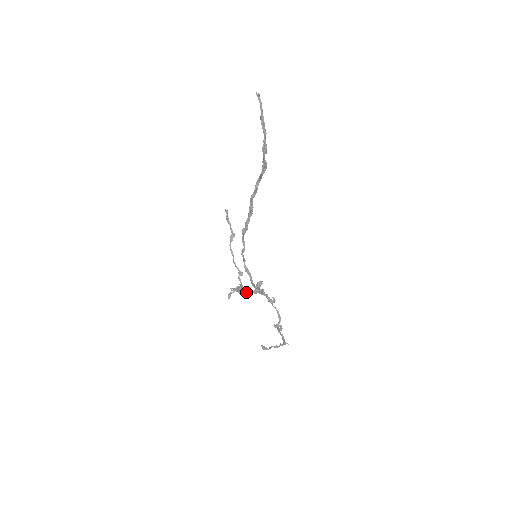
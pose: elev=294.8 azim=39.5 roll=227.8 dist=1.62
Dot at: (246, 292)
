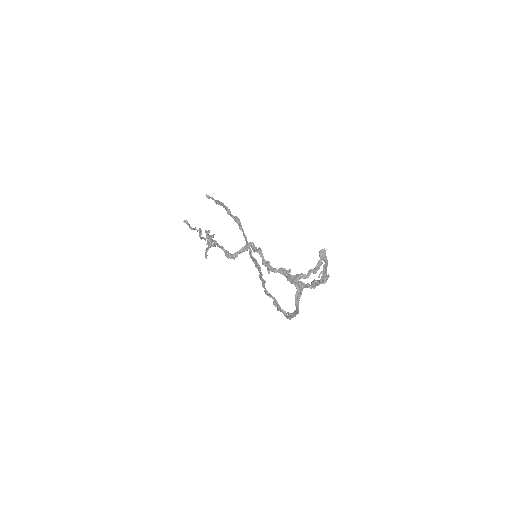
Dot at: occluded
